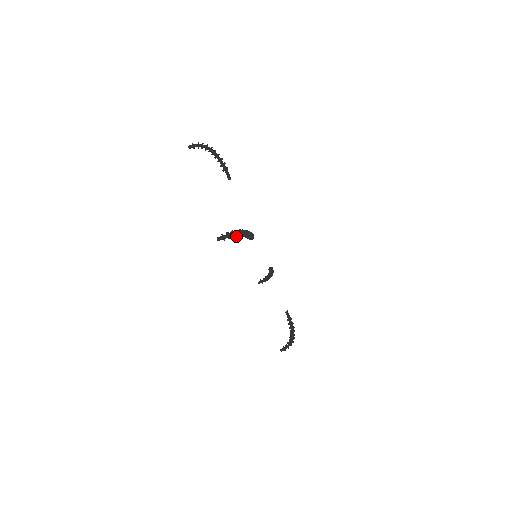
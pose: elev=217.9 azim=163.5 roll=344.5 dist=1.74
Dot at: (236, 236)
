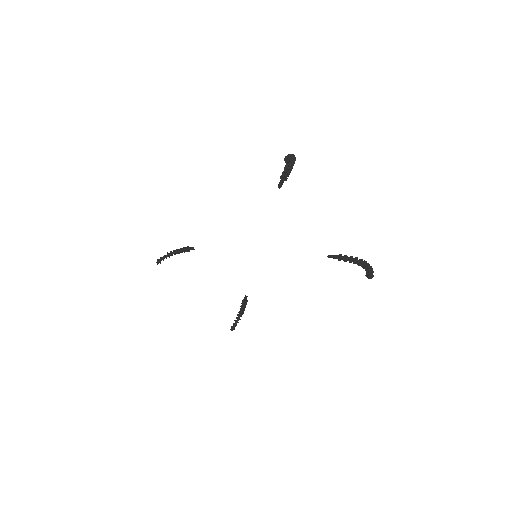
Dot at: (366, 269)
